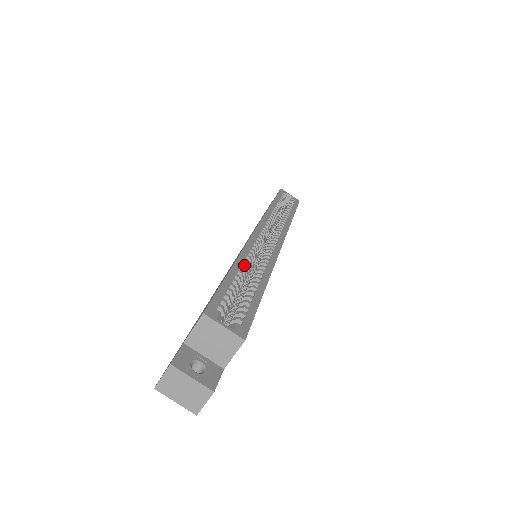
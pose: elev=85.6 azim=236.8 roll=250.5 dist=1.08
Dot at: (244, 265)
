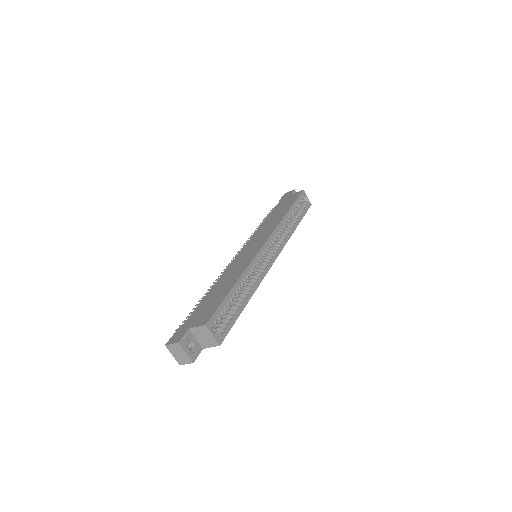
Dot at: (242, 283)
